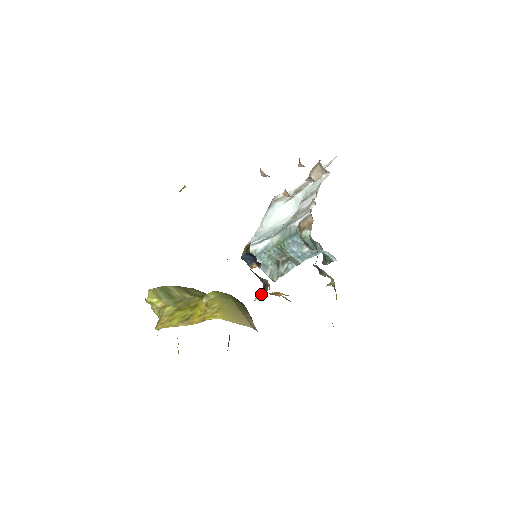
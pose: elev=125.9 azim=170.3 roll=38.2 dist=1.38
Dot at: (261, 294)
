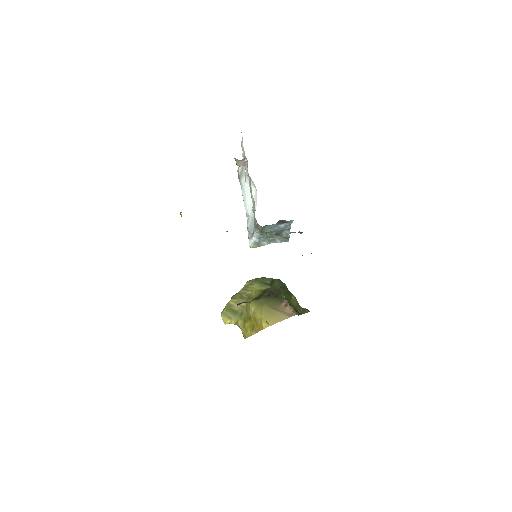
Dot at: (267, 322)
